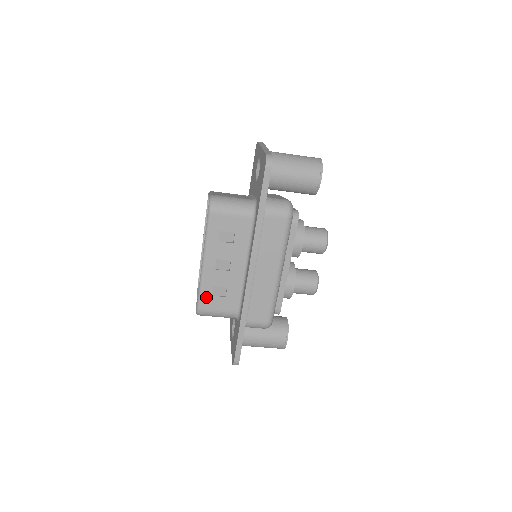
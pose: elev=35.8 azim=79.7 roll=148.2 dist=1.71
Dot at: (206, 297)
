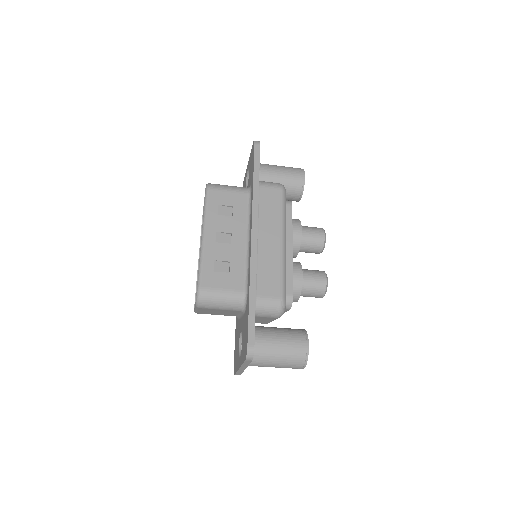
Dot at: (207, 273)
